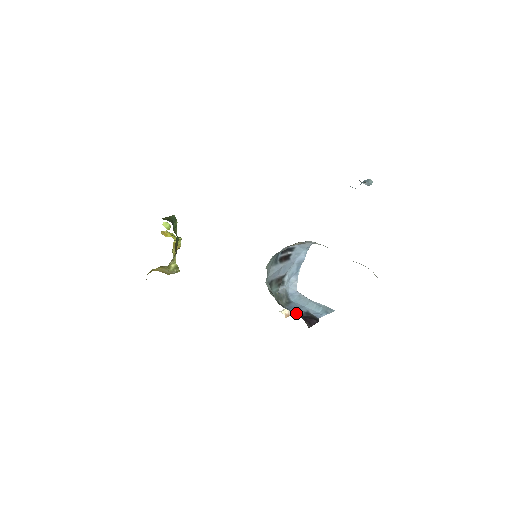
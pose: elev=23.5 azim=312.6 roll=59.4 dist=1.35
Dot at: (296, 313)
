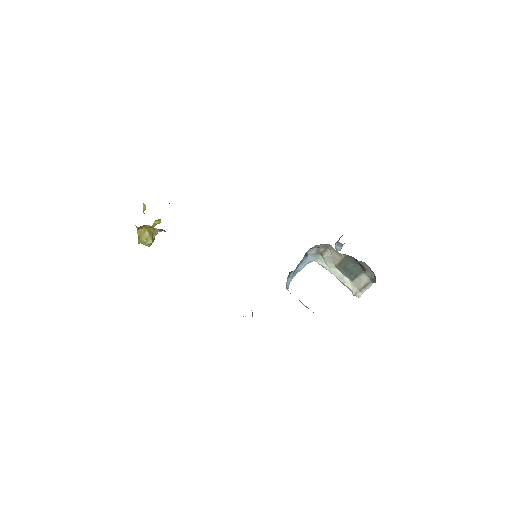
Dot at: occluded
